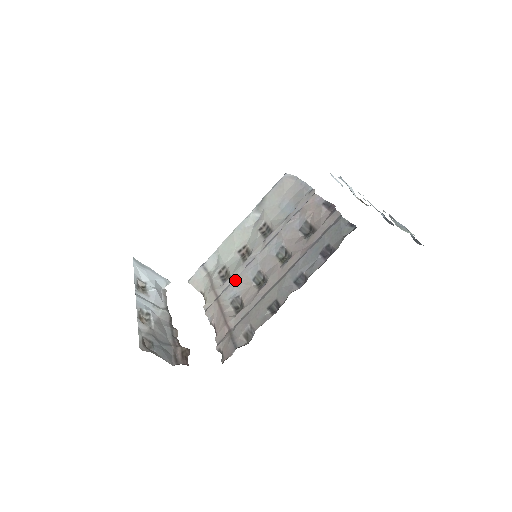
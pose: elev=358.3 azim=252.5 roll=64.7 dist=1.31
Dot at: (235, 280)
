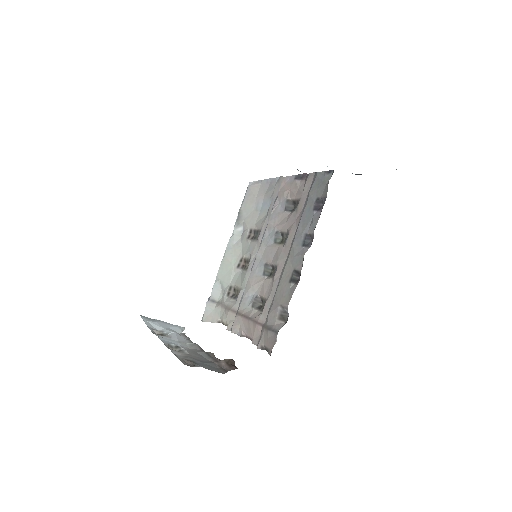
Dot at: (246, 286)
